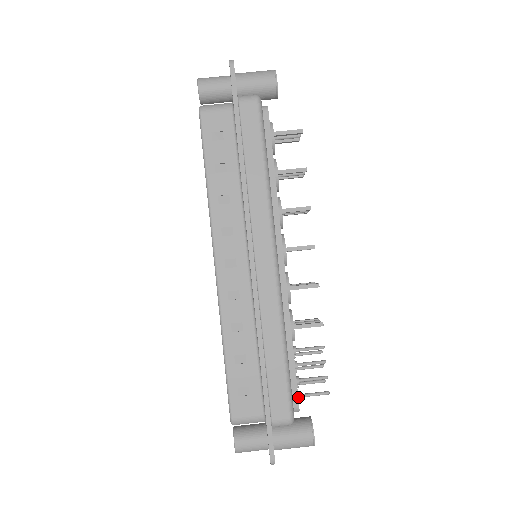
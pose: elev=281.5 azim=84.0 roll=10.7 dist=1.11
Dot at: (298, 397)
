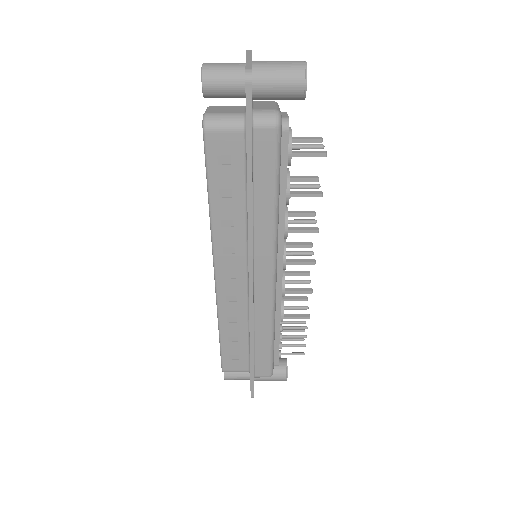
Dot at: (279, 357)
